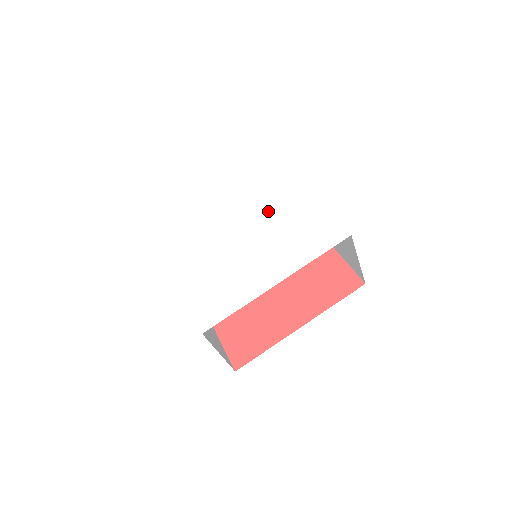
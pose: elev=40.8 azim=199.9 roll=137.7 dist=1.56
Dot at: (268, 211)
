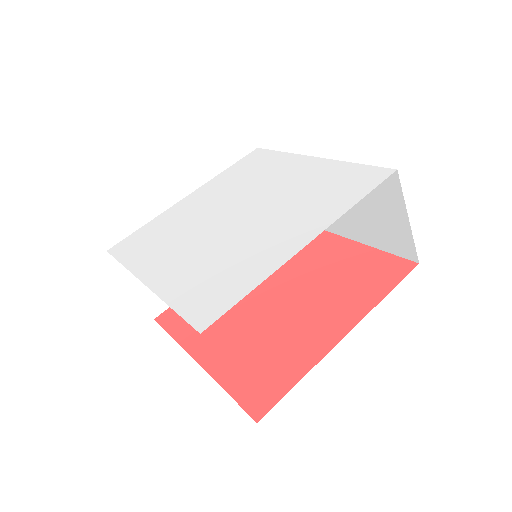
Dot at: (265, 187)
